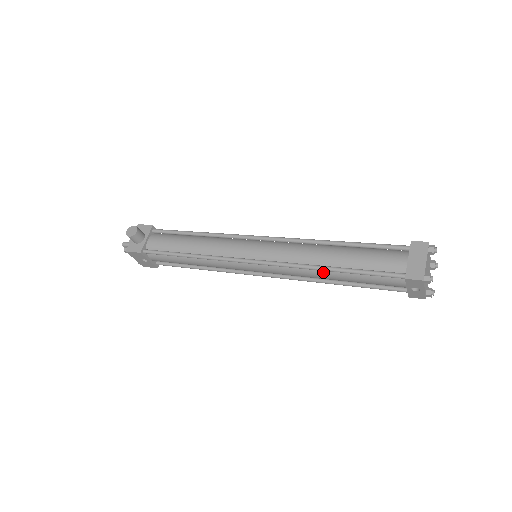
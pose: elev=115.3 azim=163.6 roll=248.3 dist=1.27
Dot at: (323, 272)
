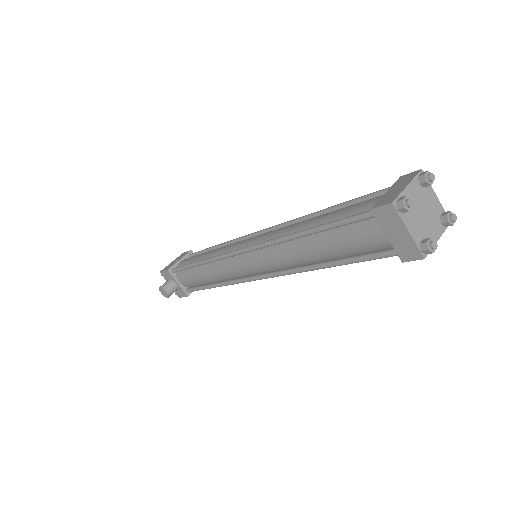
Dot at: occluded
